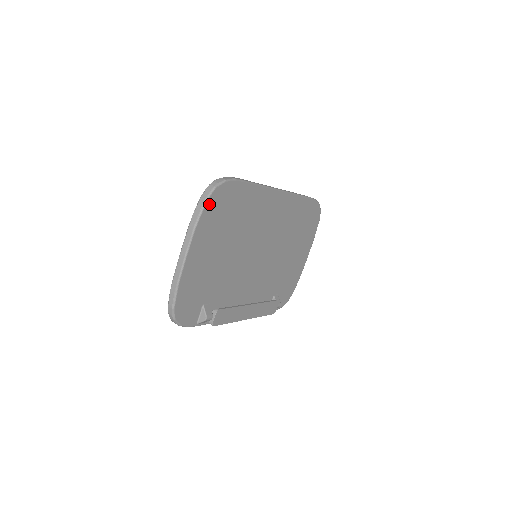
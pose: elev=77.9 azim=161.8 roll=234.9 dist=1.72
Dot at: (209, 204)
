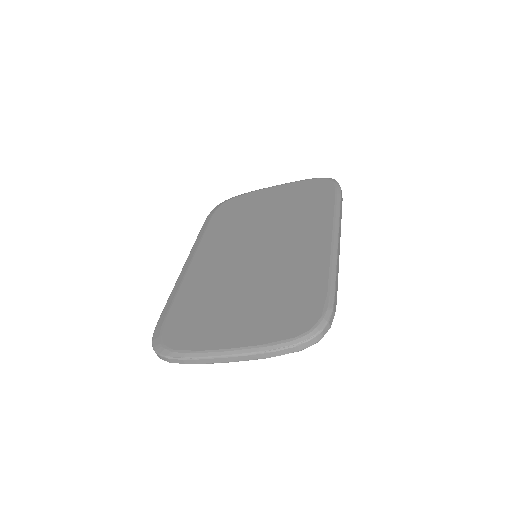
Dot at: occluded
